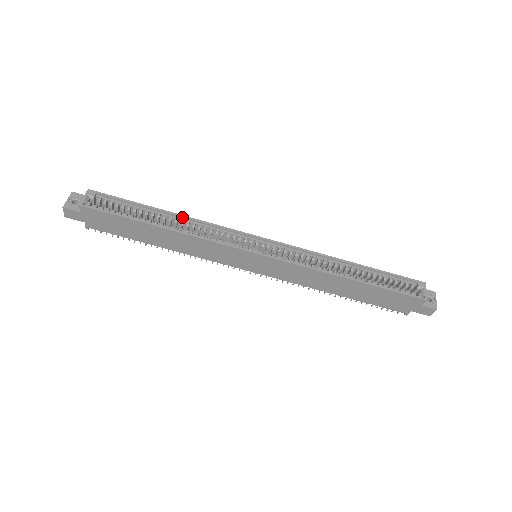
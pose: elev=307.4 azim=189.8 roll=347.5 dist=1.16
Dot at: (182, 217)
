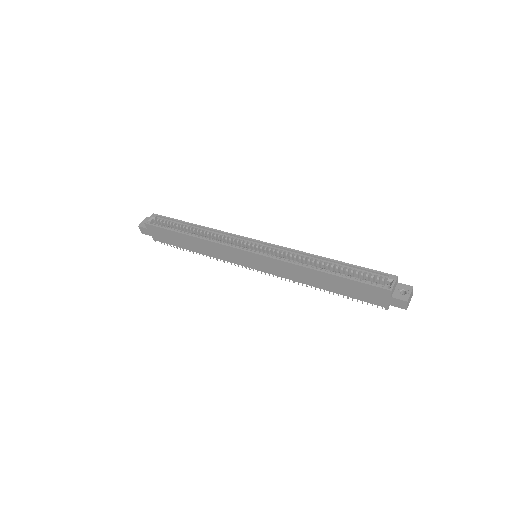
Dot at: (205, 228)
